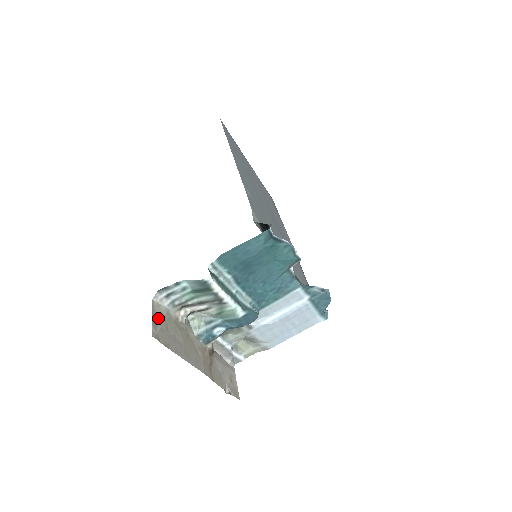
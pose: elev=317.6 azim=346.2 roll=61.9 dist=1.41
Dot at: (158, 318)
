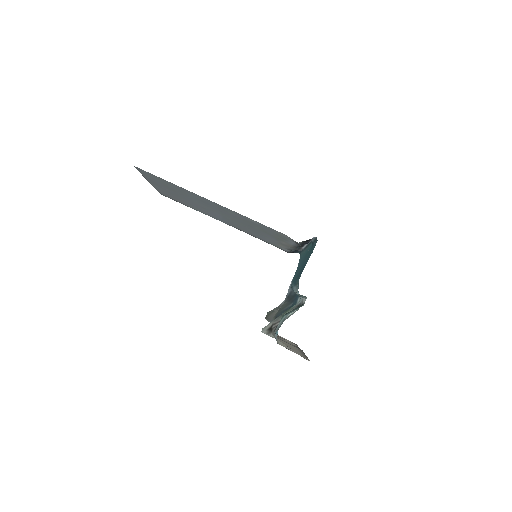
Dot at: (290, 350)
